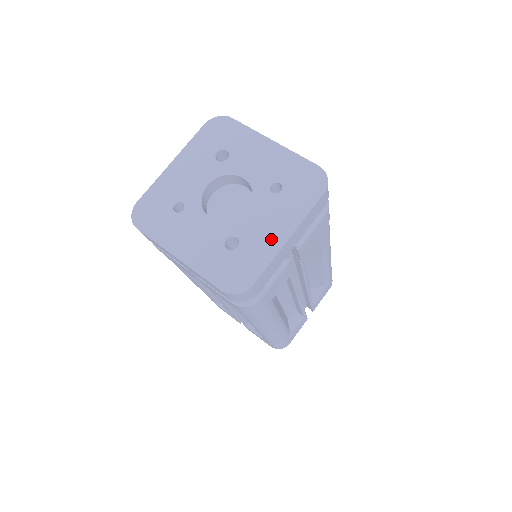
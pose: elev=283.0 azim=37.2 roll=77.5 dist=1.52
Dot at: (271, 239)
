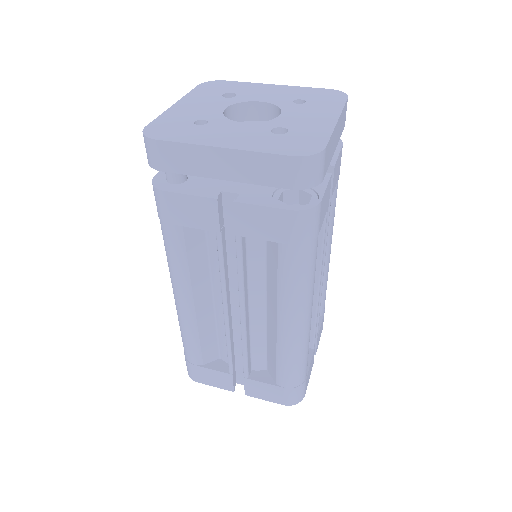
Dot at: (320, 123)
